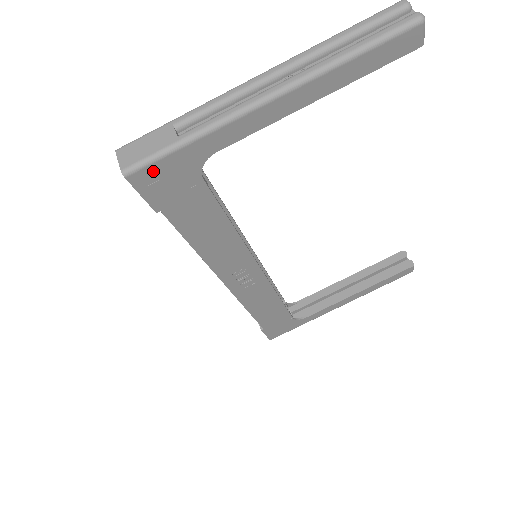
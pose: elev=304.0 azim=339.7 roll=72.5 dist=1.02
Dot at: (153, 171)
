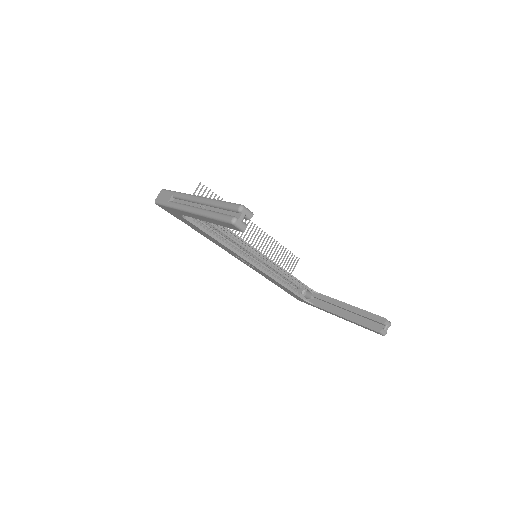
Dot at: (164, 207)
